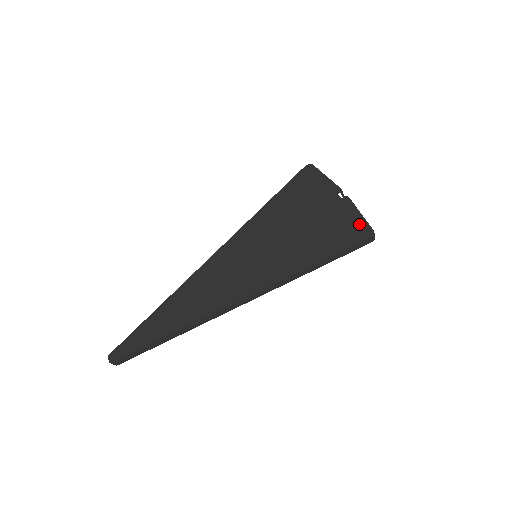
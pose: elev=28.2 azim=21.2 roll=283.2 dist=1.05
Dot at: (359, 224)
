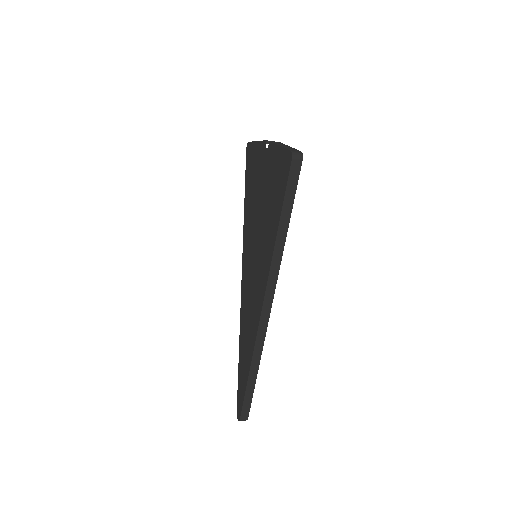
Dot at: (282, 157)
